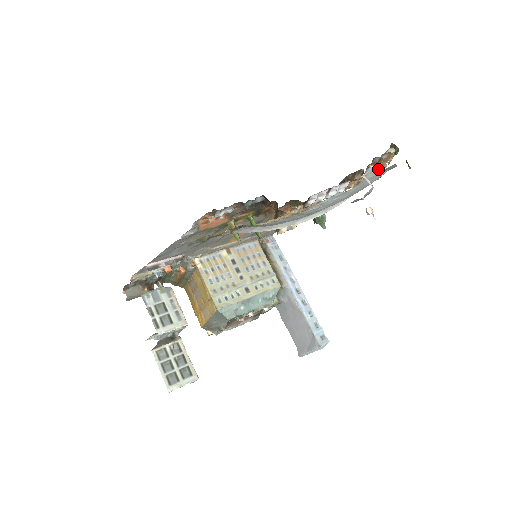
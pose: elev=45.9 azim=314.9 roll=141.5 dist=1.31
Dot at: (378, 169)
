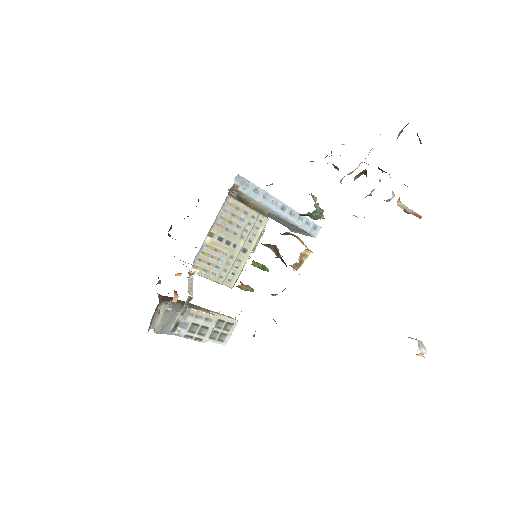
Dot at: (392, 192)
